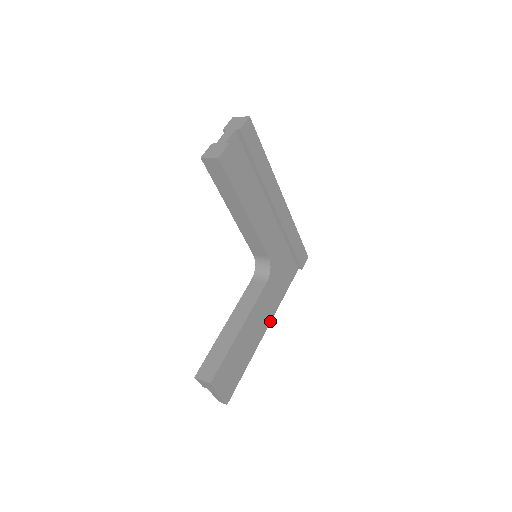
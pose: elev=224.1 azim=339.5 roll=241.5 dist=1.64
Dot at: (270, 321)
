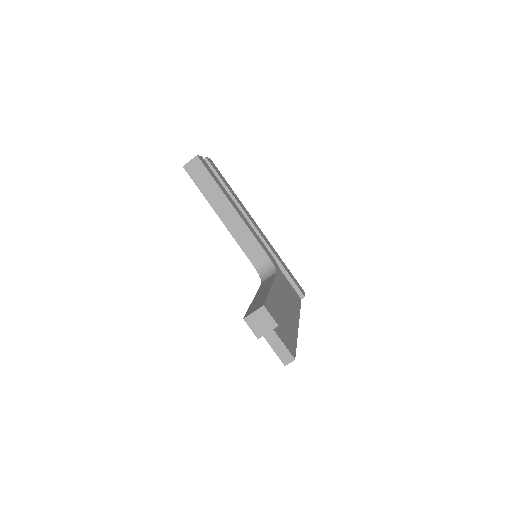
Dot at: (298, 319)
